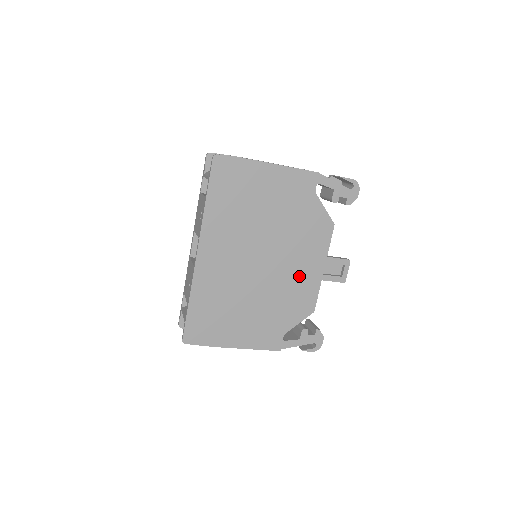
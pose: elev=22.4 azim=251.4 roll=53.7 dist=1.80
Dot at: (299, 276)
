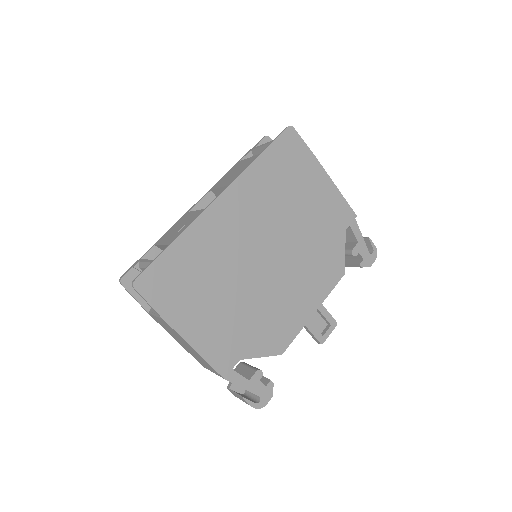
Dot at: (290, 302)
